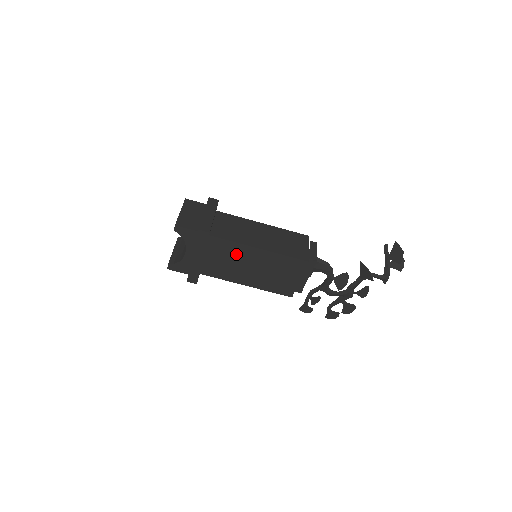
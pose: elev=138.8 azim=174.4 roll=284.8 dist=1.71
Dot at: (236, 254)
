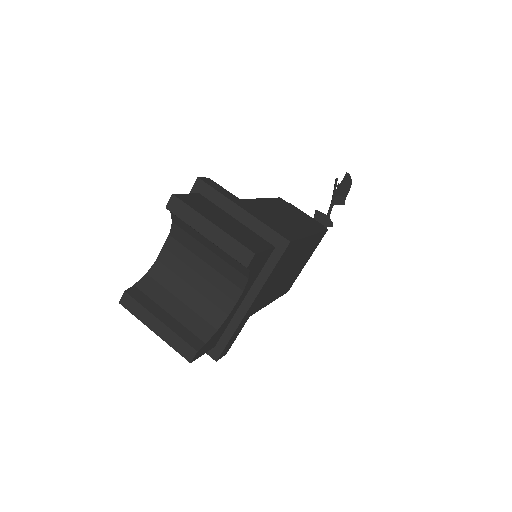
Dot at: occluded
